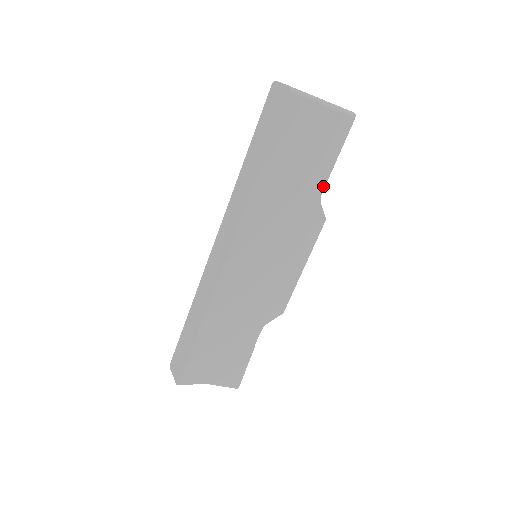
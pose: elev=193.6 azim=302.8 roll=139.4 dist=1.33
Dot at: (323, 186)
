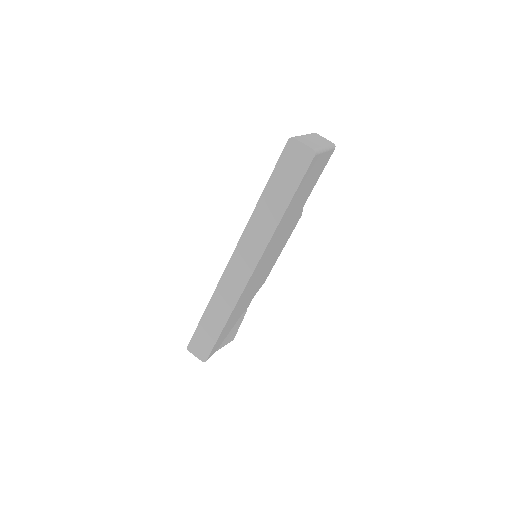
Dot at: (307, 198)
